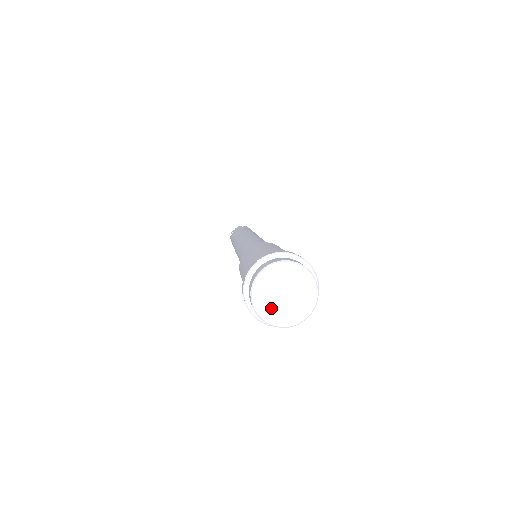
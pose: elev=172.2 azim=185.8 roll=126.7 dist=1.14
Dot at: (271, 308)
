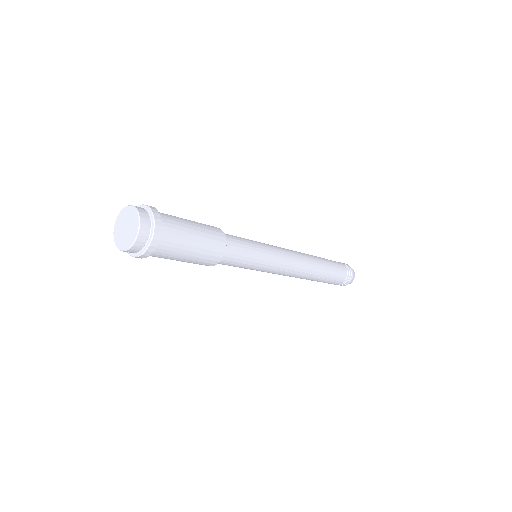
Dot at: (119, 235)
